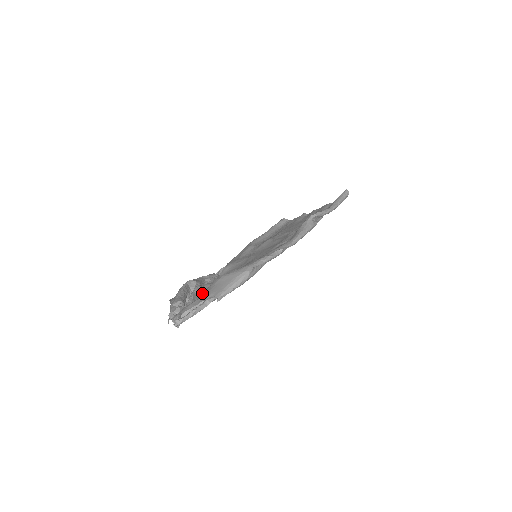
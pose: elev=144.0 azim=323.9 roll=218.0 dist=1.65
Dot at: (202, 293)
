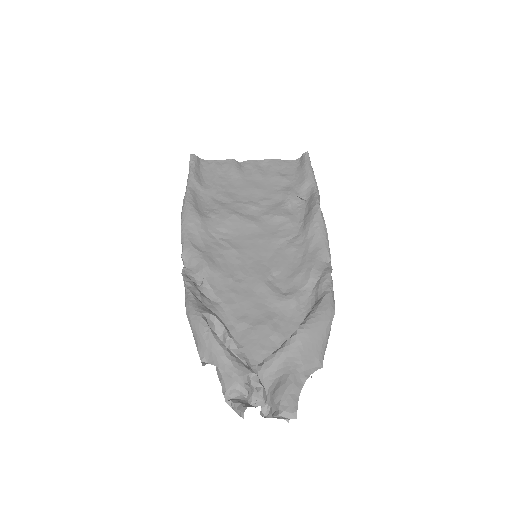
Dot at: (282, 356)
